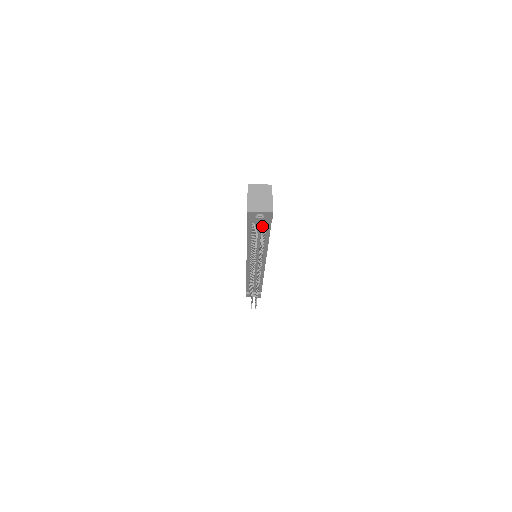
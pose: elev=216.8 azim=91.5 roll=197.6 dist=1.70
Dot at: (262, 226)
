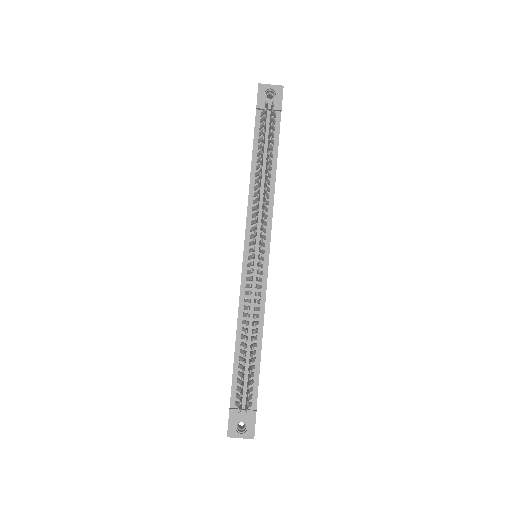
Dot at: occluded
